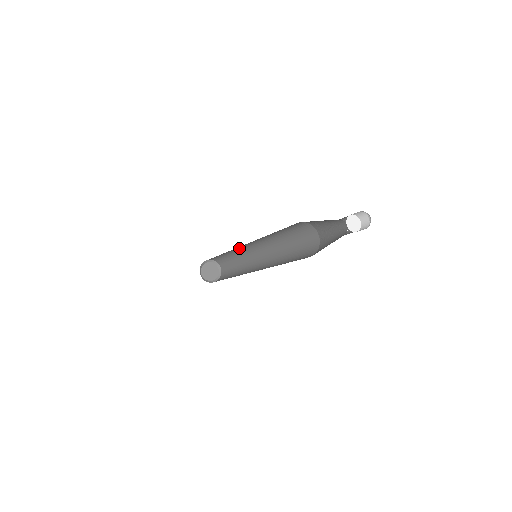
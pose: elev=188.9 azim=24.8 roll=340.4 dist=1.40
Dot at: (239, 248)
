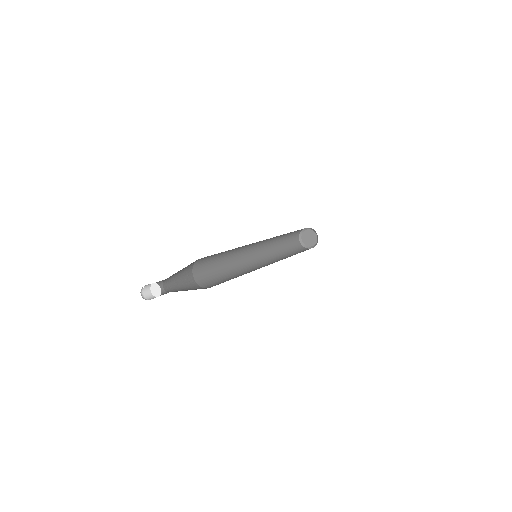
Dot at: occluded
